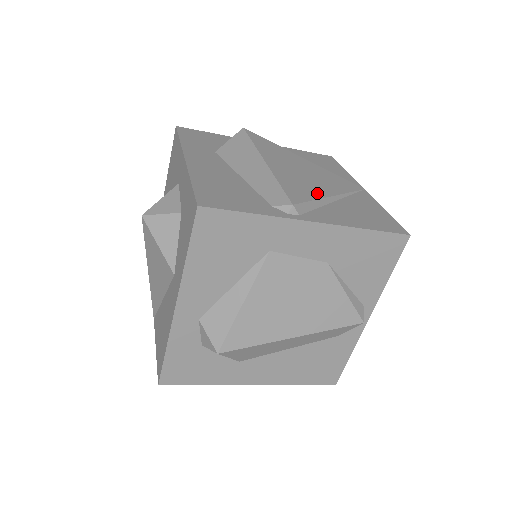
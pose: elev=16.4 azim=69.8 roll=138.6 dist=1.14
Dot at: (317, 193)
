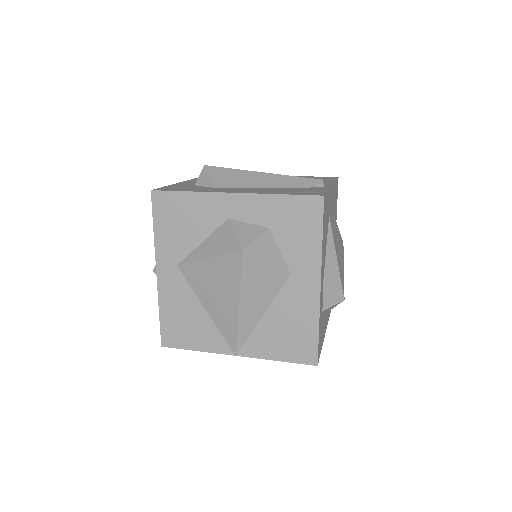
Dot at: occluded
